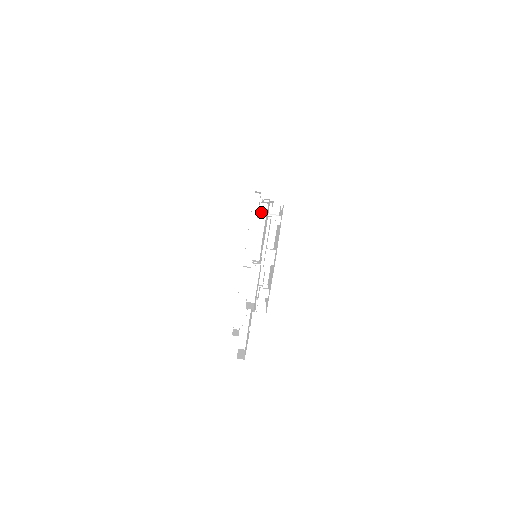
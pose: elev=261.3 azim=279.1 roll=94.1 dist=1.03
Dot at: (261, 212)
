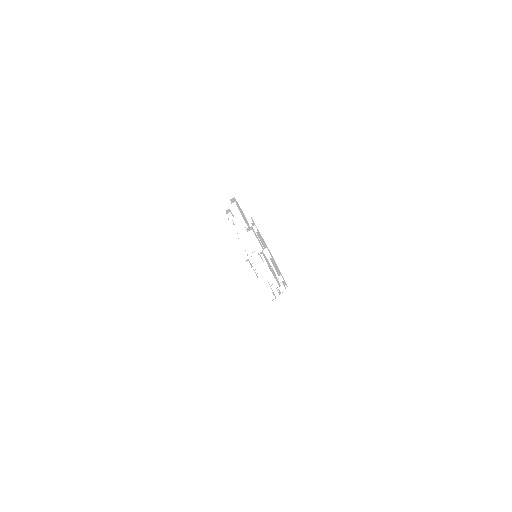
Dot at: (235, 209)
